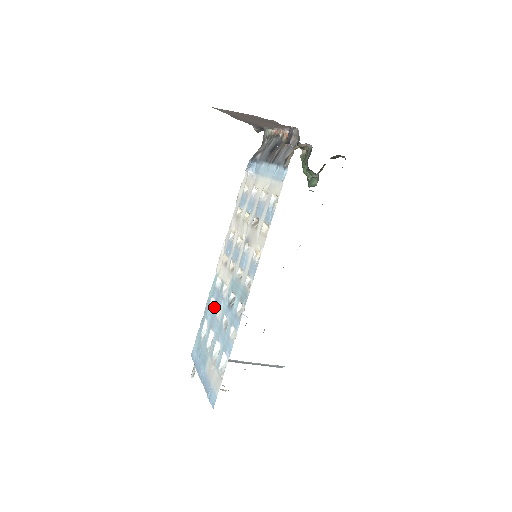
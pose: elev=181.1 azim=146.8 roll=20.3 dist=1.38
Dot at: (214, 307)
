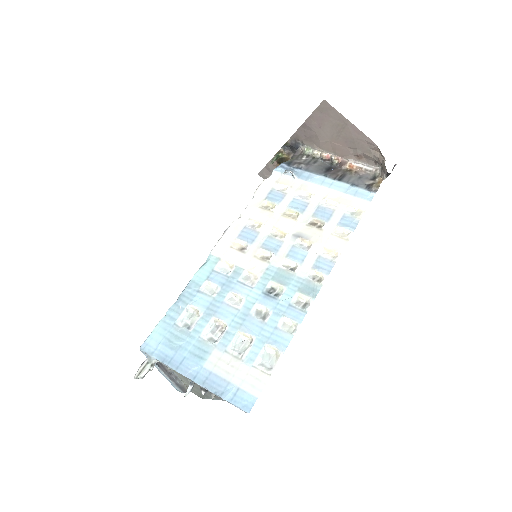
Dot at: (219, 293)
